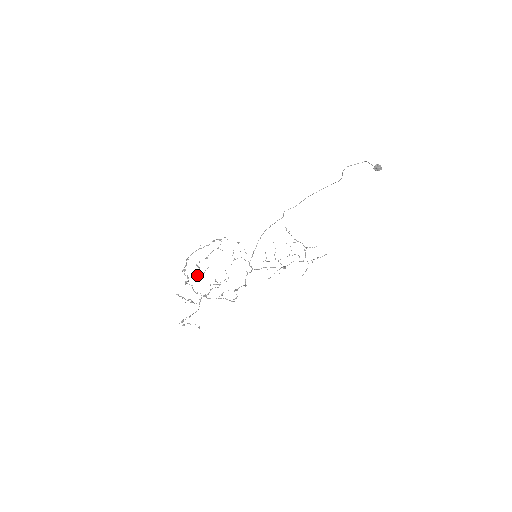
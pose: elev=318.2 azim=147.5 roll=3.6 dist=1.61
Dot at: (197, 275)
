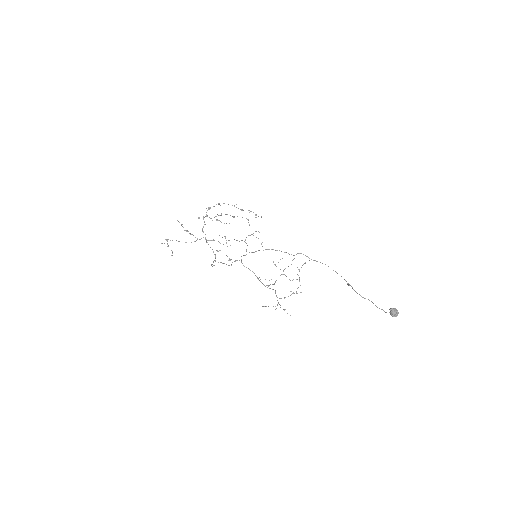
Dot at: occluded
